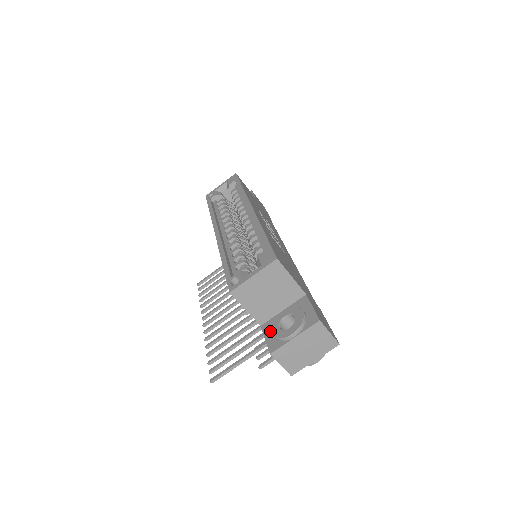
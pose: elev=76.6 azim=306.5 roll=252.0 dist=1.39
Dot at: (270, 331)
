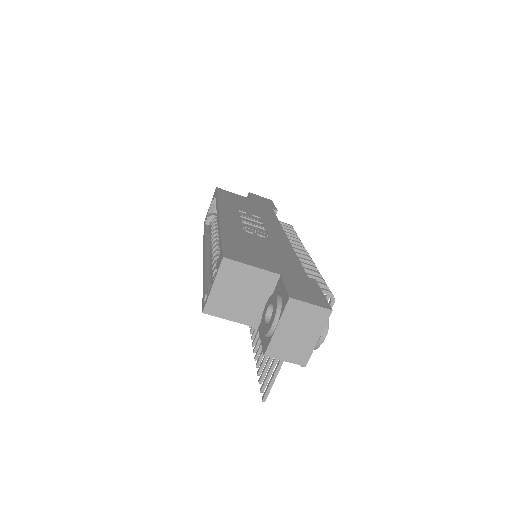
Dot at: occluded
